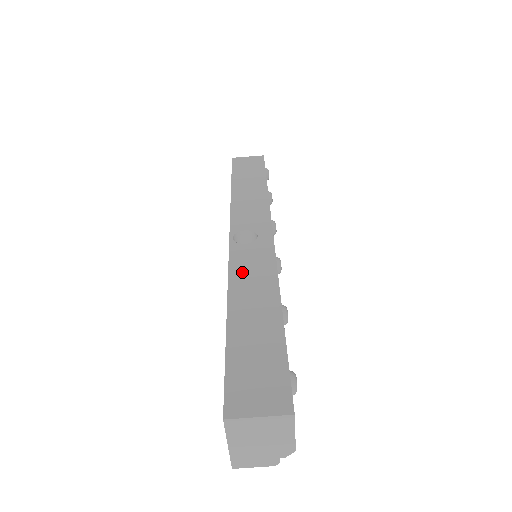
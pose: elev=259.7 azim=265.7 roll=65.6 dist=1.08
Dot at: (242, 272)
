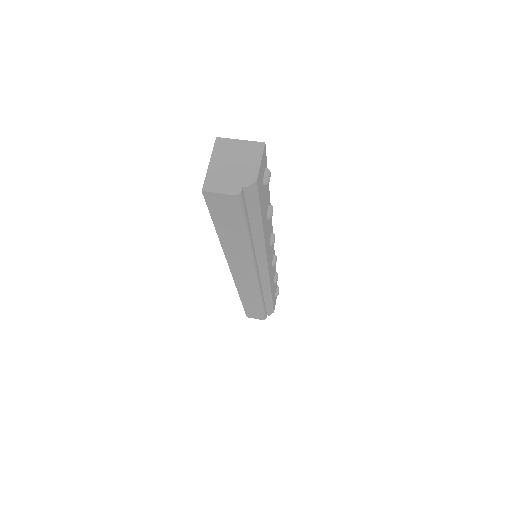
Dot at: occluded
